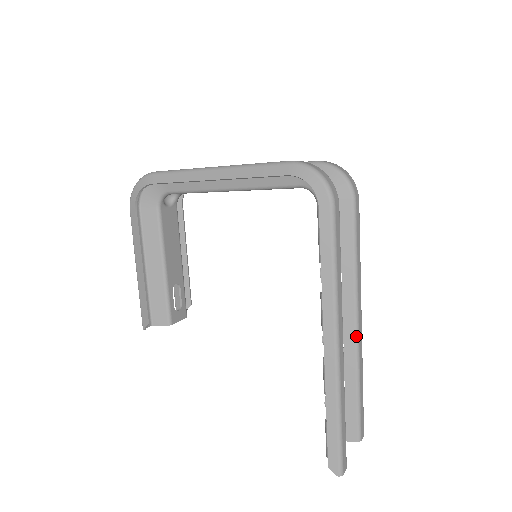
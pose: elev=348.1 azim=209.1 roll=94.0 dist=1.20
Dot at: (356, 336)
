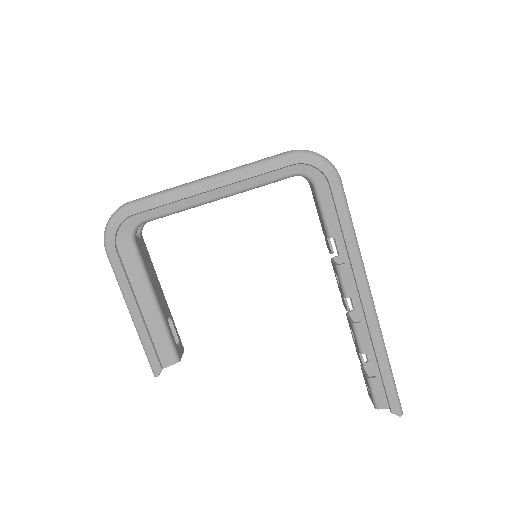
Dot at: occluded
